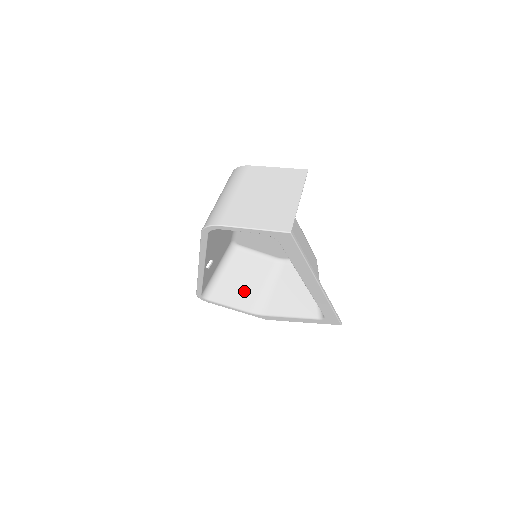
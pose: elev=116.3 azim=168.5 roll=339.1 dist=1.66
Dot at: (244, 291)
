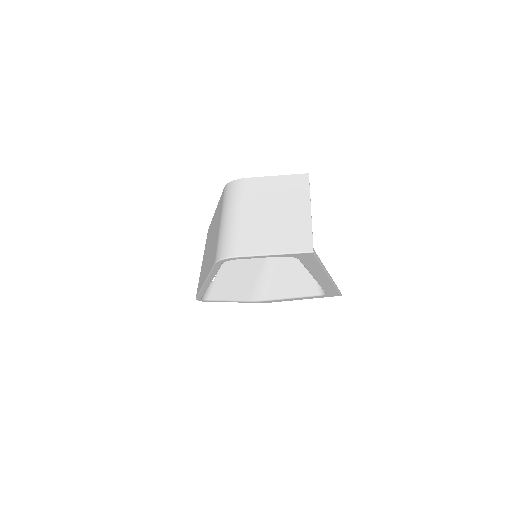
Dot at: (241, 284)
